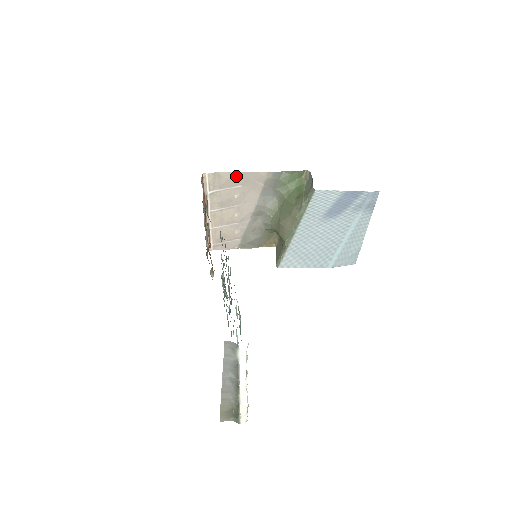
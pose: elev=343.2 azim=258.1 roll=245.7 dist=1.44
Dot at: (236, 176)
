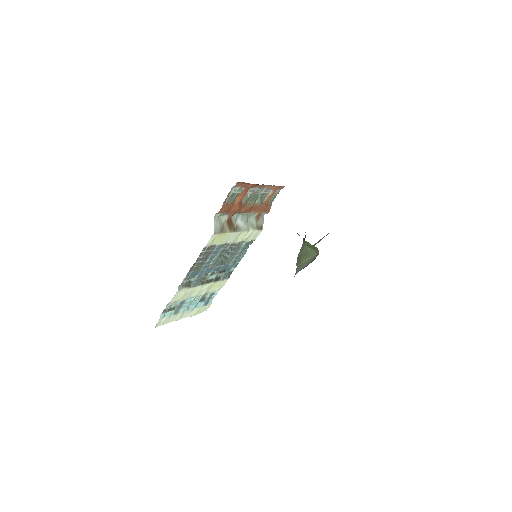
Dot at: occluded
